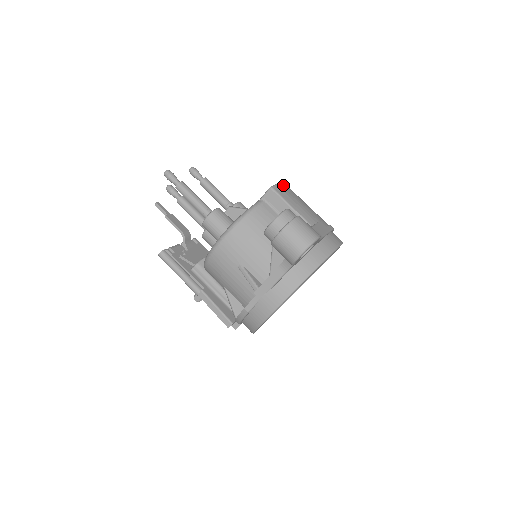
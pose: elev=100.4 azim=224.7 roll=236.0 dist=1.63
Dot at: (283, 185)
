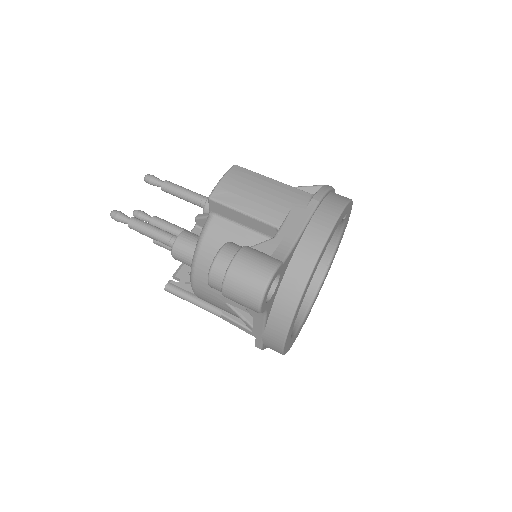
Dot at: (228, 177)
